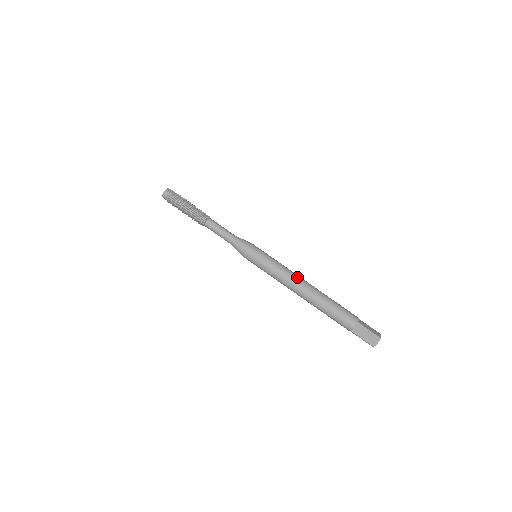
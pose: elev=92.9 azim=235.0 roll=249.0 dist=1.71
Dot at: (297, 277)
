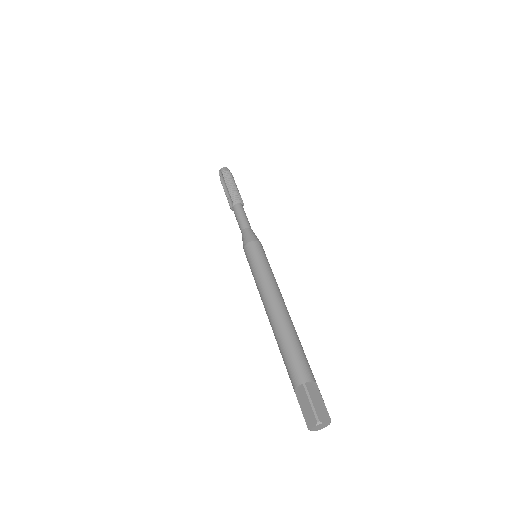
Dot at: occluded
